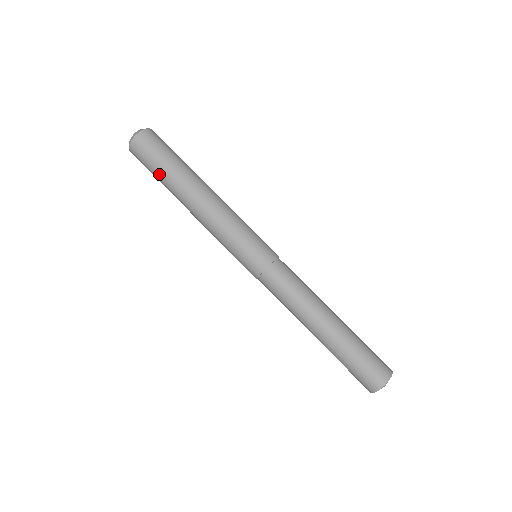
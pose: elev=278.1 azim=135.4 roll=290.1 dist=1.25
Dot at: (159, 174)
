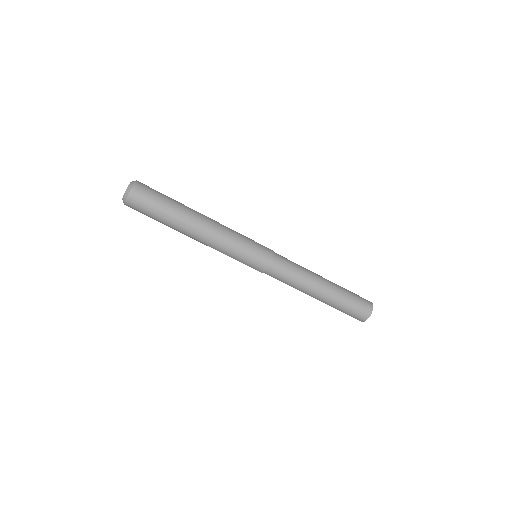
Dot at: occluded
